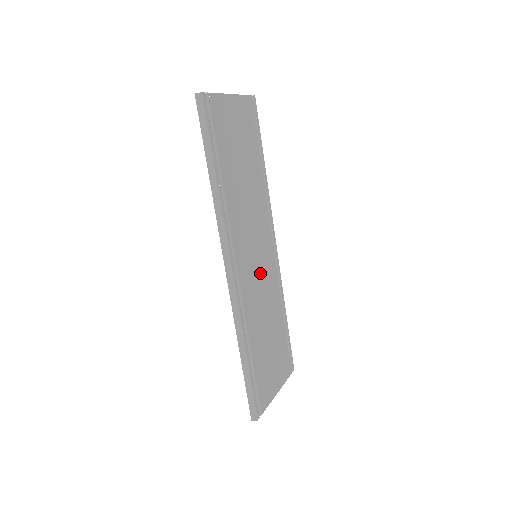
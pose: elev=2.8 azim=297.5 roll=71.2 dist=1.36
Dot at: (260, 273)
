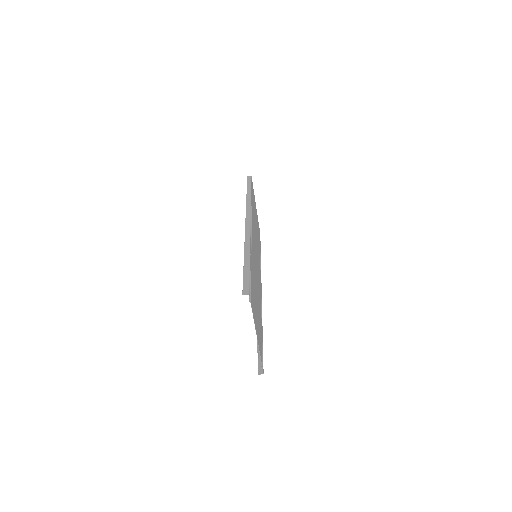
Dot at: occluded
